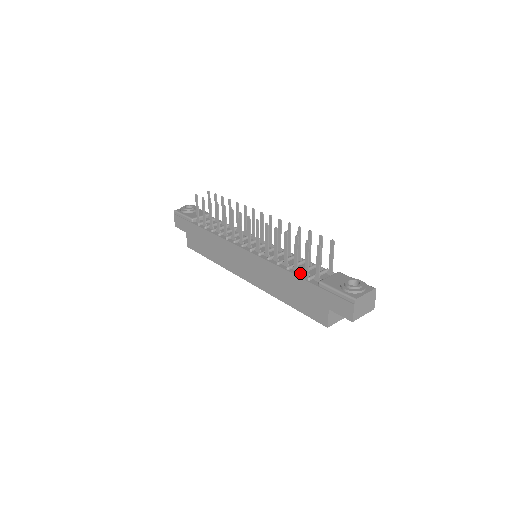
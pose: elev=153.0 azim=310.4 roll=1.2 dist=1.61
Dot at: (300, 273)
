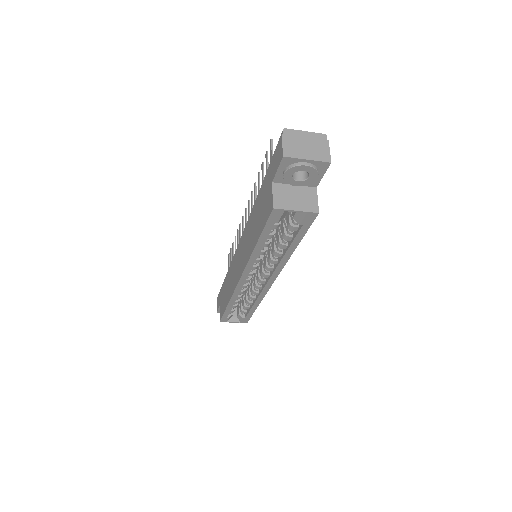
Dot at: occluded
